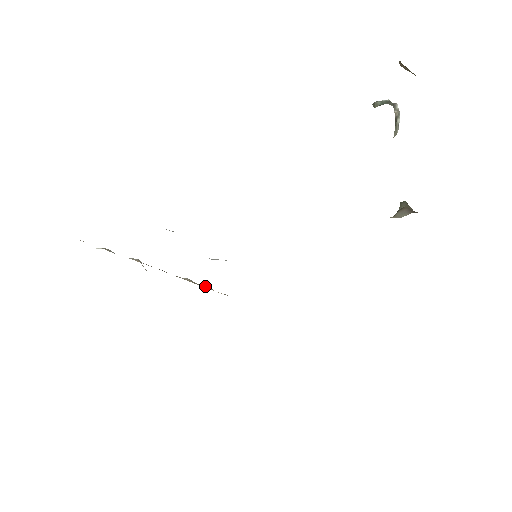
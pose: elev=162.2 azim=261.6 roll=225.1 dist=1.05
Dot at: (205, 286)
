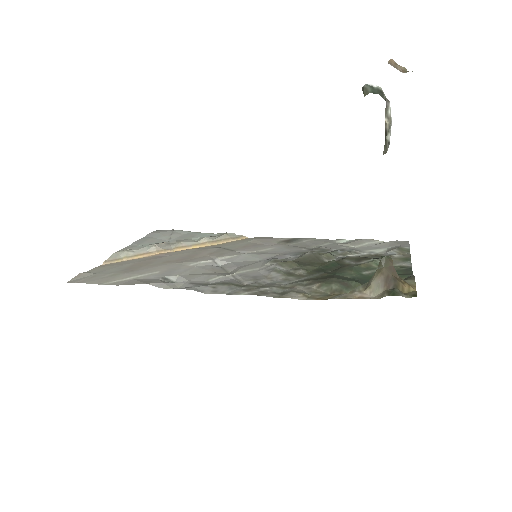
Dot at: (222, 237)
